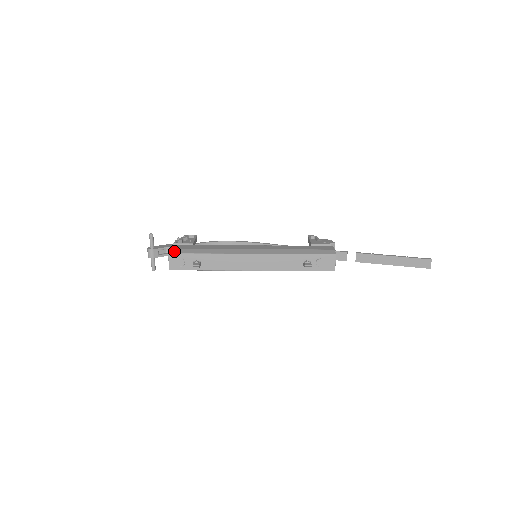
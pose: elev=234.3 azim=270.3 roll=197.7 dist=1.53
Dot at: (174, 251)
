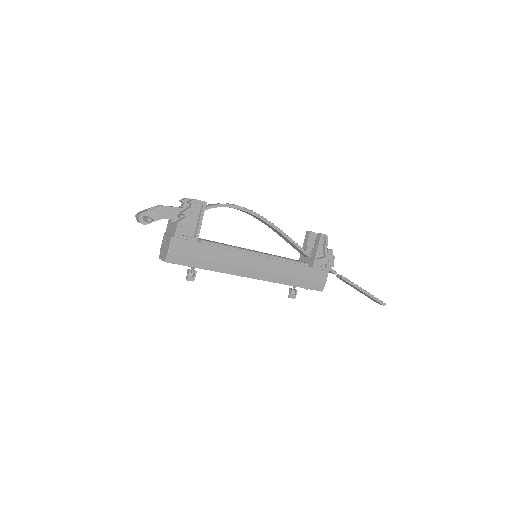
Dot at: (172, 259)
